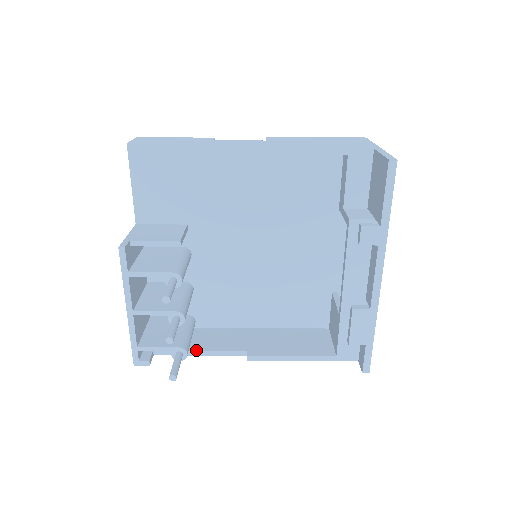
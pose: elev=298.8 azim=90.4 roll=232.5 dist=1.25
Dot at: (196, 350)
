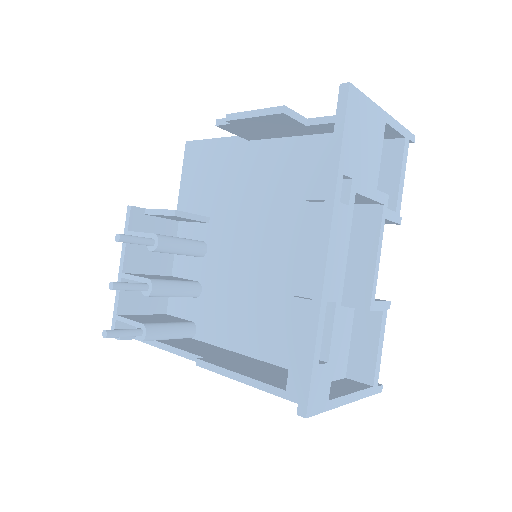
Dot at: (165, 343)
